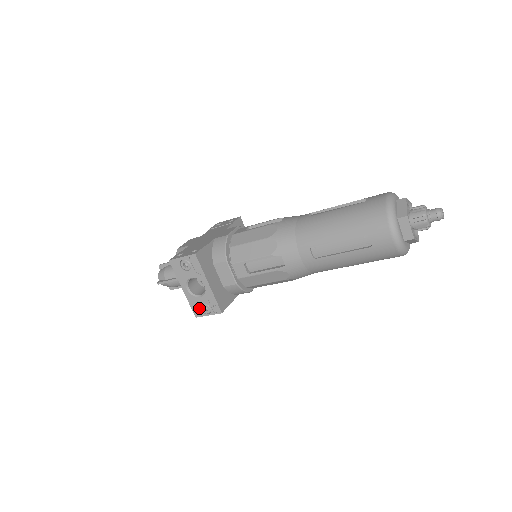
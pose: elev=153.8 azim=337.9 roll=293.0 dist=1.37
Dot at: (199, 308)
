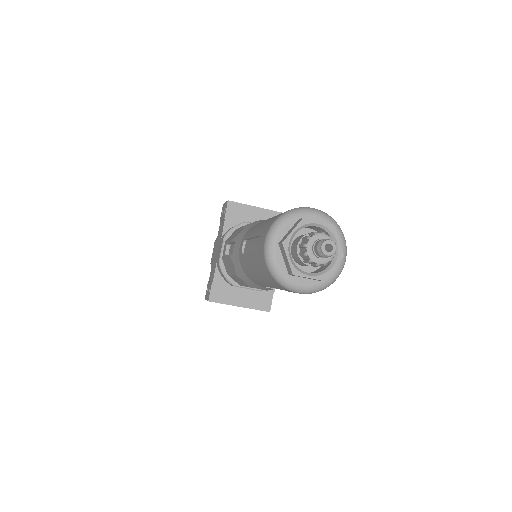
Dot at: occluded
